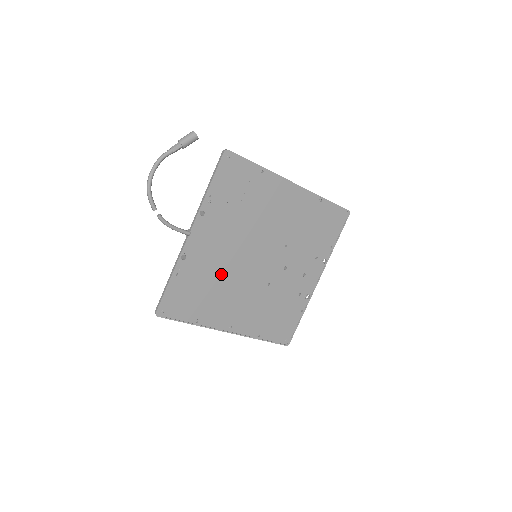
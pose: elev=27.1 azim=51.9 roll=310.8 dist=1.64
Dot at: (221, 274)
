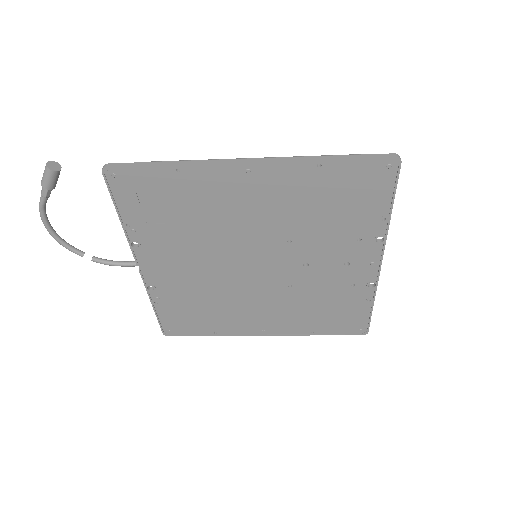
Dot at: (211, 291)
